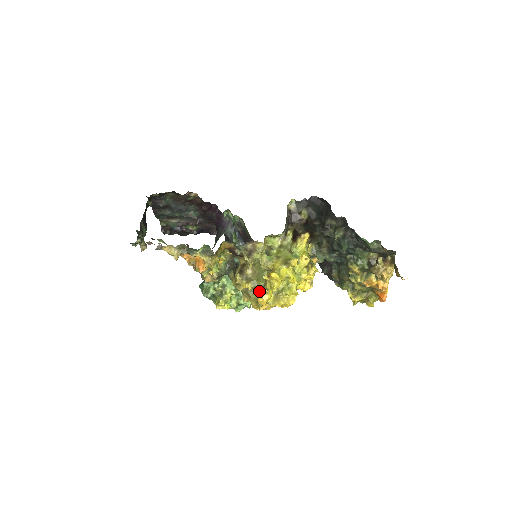
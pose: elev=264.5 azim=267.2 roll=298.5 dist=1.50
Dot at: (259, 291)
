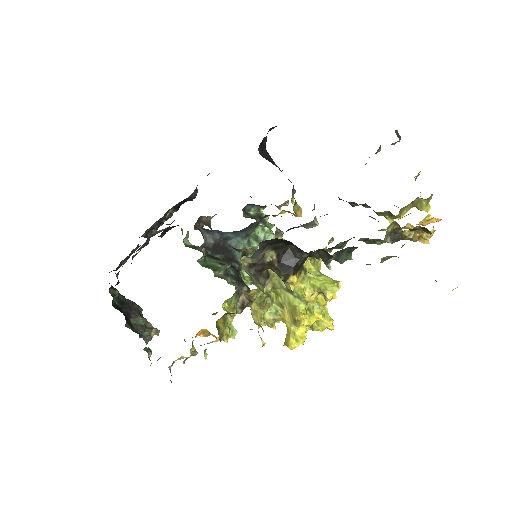
Dot at: occluded
